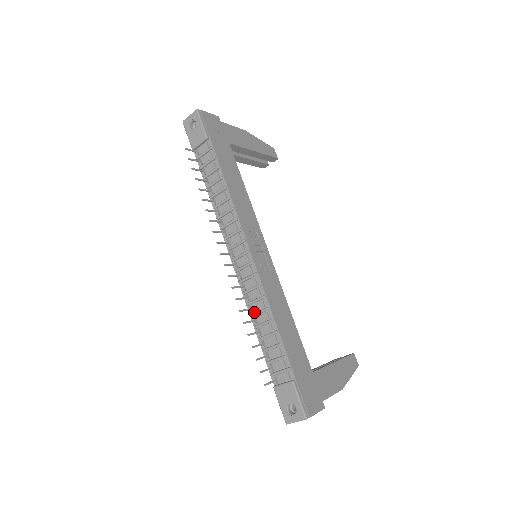
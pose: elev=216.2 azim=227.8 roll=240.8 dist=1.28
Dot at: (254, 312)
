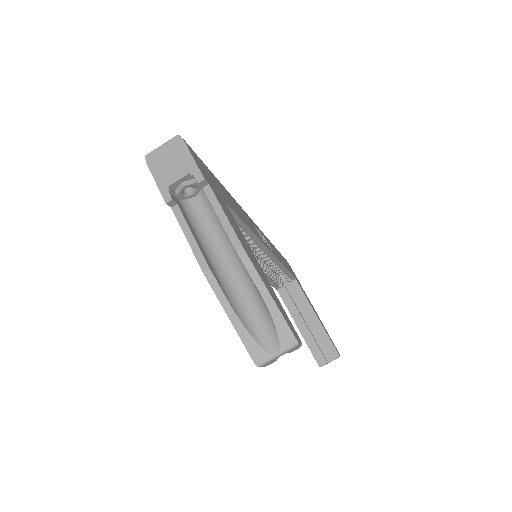
Dot at: occluded
